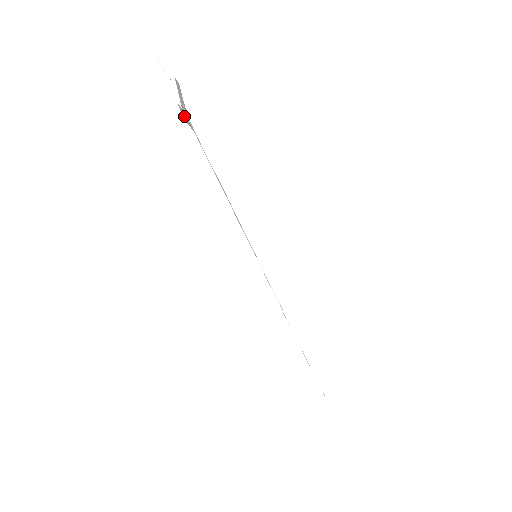
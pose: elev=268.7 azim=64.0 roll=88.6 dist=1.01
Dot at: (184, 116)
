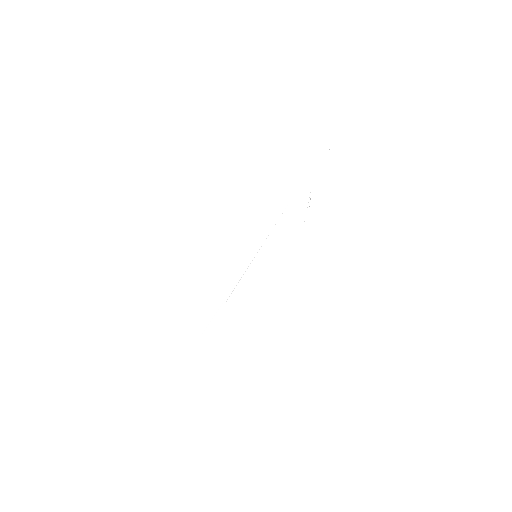
Dot at: occluded
